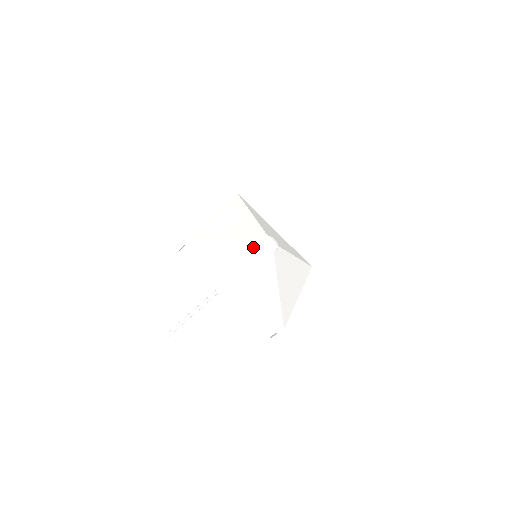
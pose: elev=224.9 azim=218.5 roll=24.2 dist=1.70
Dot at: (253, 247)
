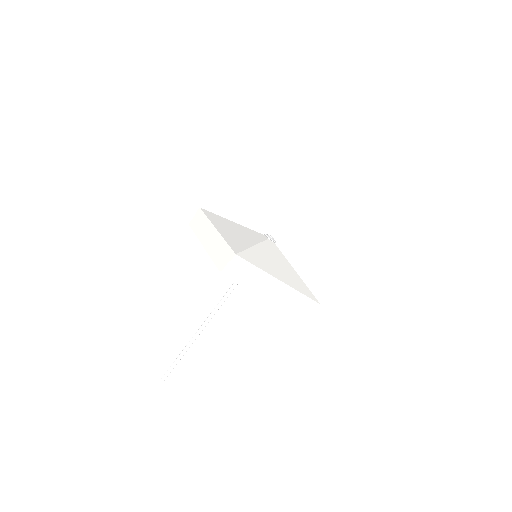
Dot at: (249, 230)
